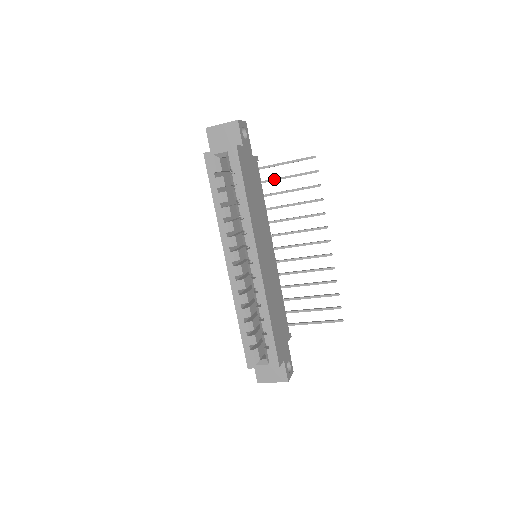
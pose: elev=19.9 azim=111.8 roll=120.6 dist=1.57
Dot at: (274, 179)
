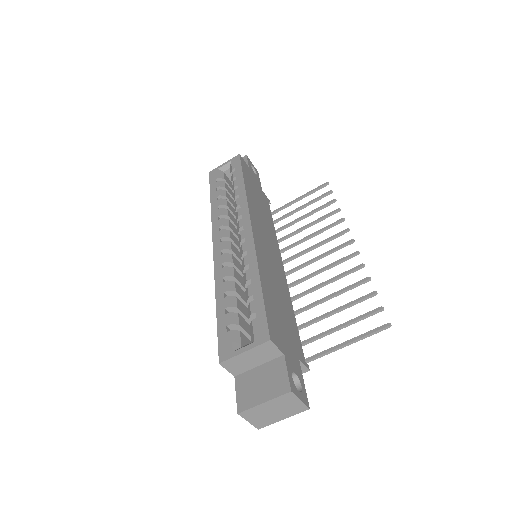
Dot at: (287, 214)
